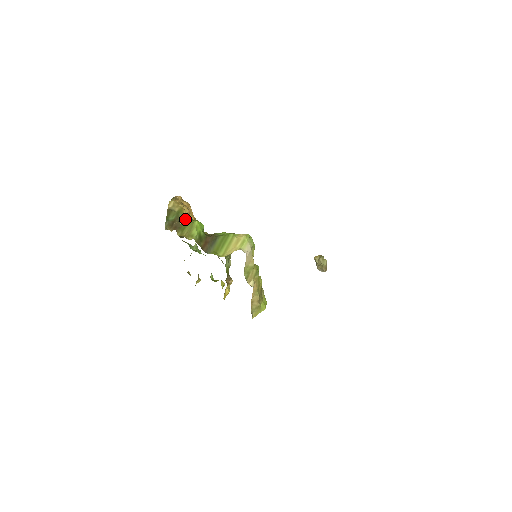
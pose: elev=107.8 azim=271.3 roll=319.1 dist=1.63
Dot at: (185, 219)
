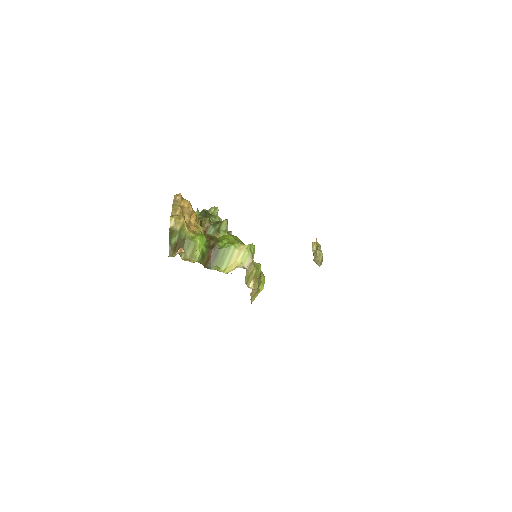
Dot at: (187, 237)
